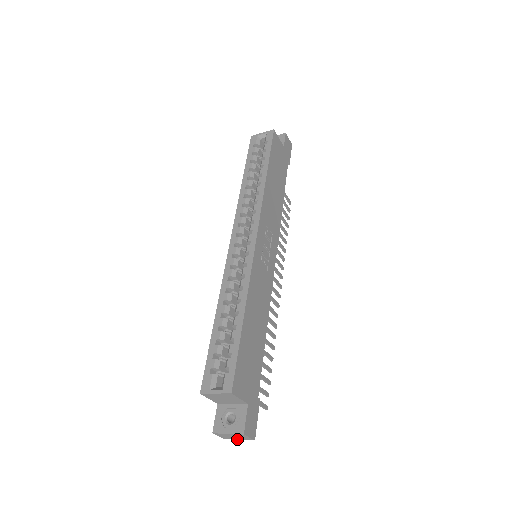
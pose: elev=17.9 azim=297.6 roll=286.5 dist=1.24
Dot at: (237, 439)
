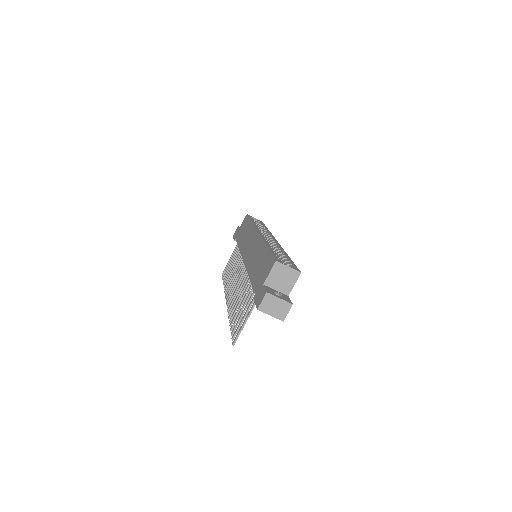
Dot at: (269, 314)
